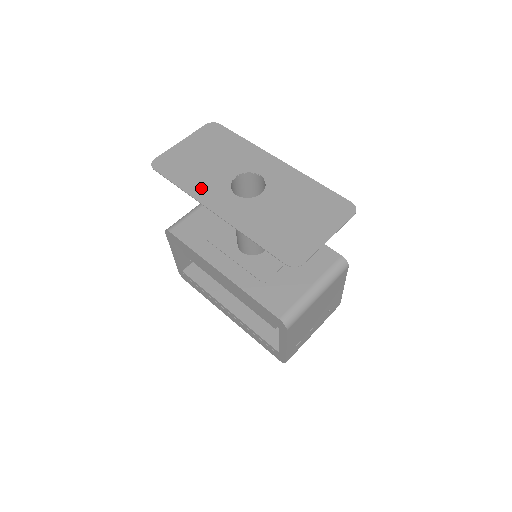
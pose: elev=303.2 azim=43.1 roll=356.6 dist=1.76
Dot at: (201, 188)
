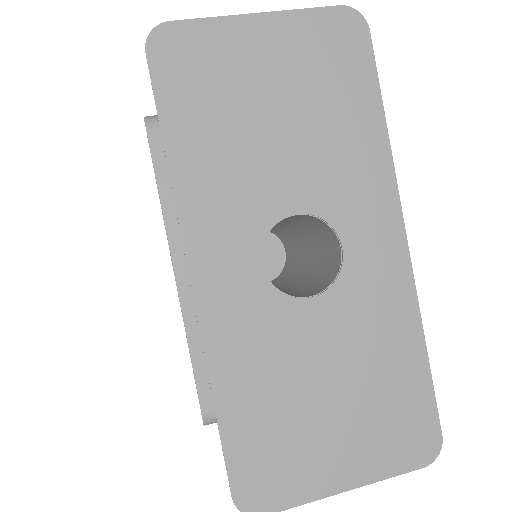
Dot at: (208, 192)
